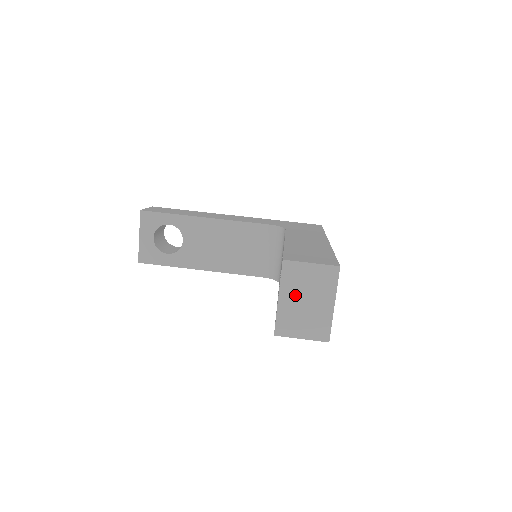
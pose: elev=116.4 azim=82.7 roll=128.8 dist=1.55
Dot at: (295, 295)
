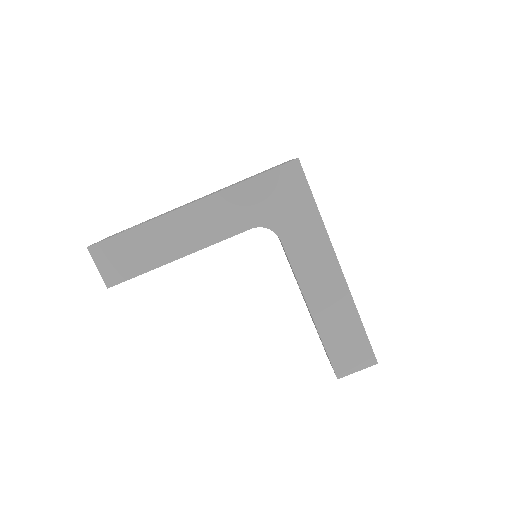
Dot at: occluded
